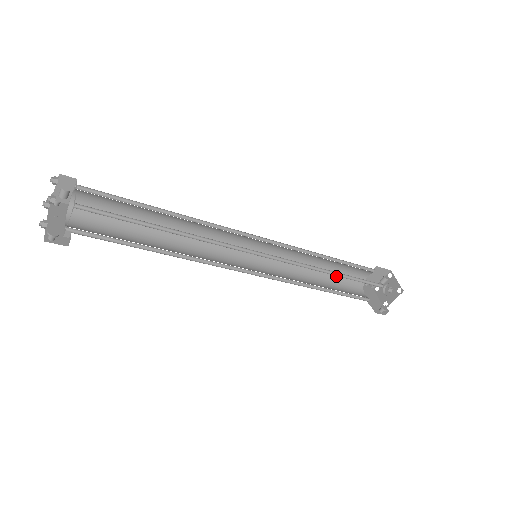
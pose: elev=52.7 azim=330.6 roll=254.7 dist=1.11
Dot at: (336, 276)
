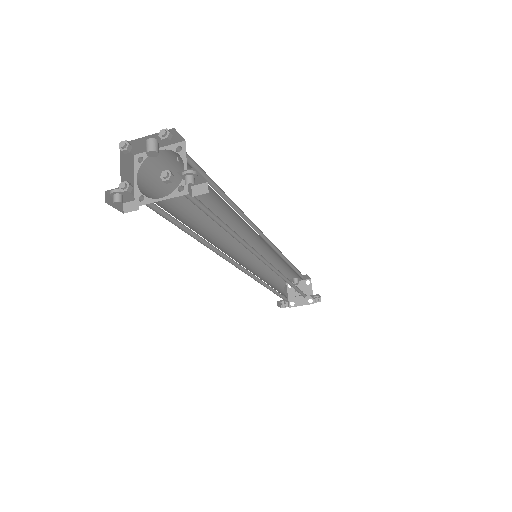
Dot at: (278, 291)
